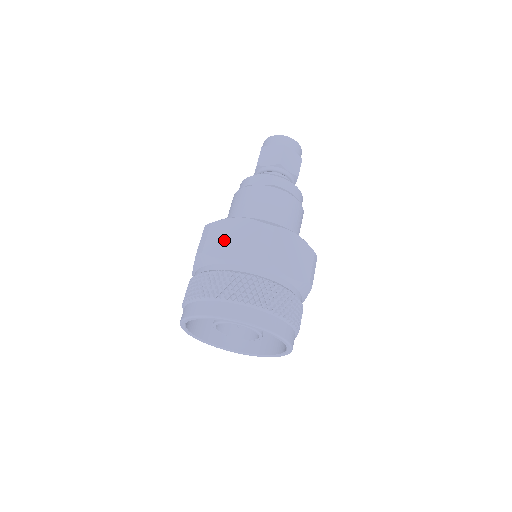
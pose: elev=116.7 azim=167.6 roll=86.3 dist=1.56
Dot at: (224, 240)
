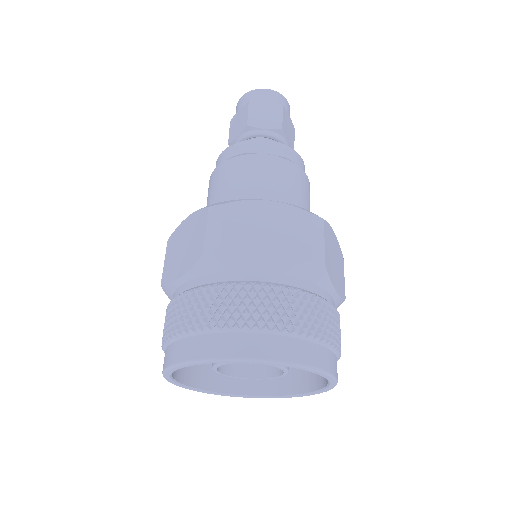
Dot at: (254, 234)
